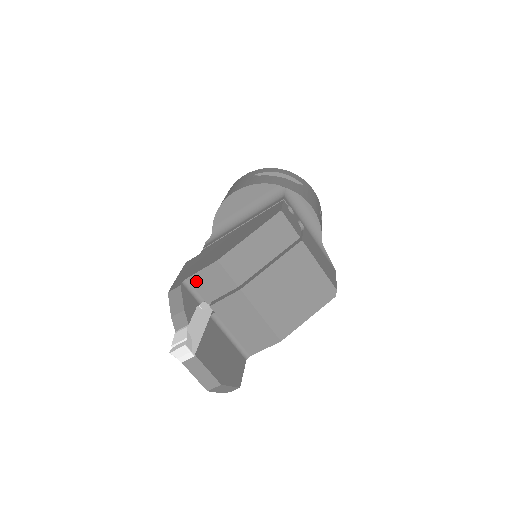
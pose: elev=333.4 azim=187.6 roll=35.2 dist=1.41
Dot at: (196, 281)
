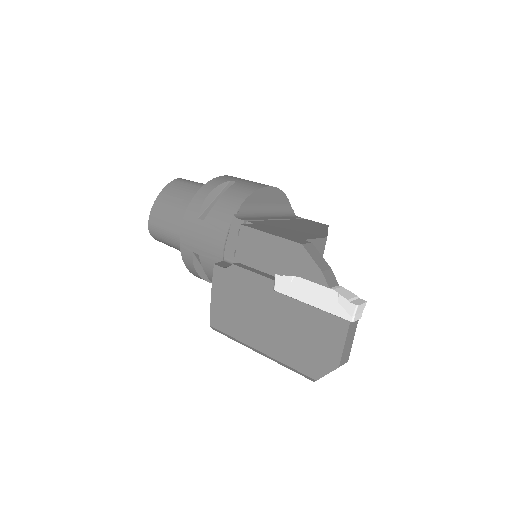
Dot at: occluded
